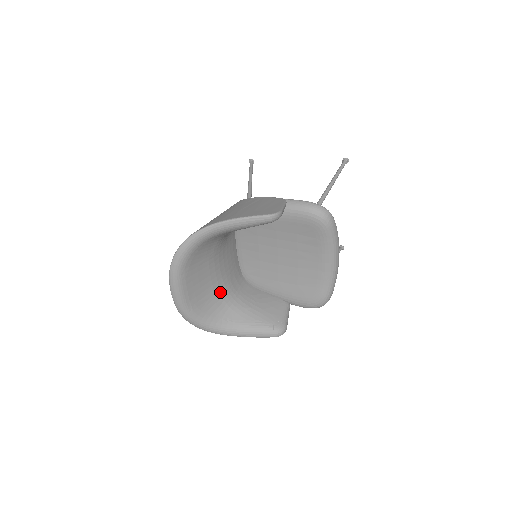
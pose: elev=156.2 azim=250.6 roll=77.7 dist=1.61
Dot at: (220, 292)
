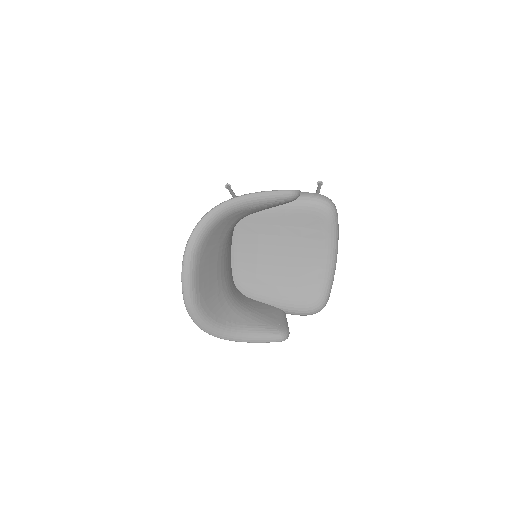
Dot at: (223, 291)
